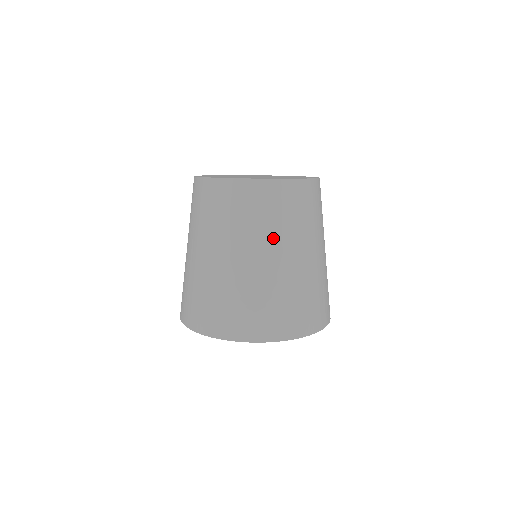
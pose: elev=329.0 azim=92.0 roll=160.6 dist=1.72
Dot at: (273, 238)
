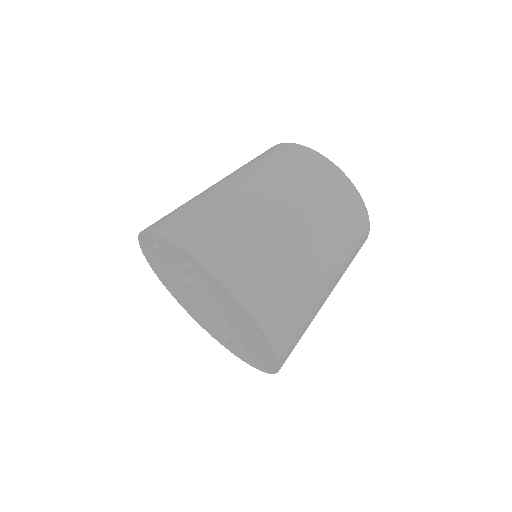
Dot at: (271, 180)
